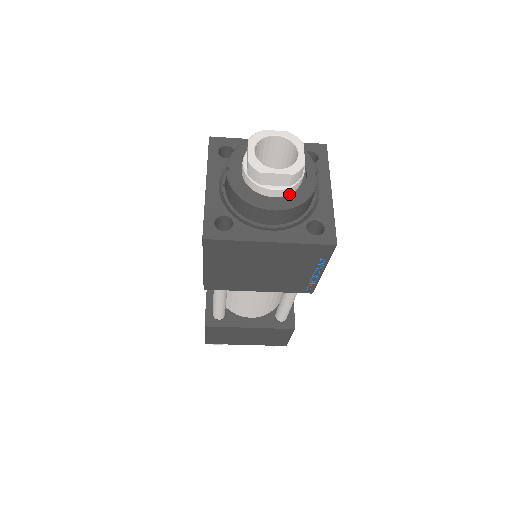
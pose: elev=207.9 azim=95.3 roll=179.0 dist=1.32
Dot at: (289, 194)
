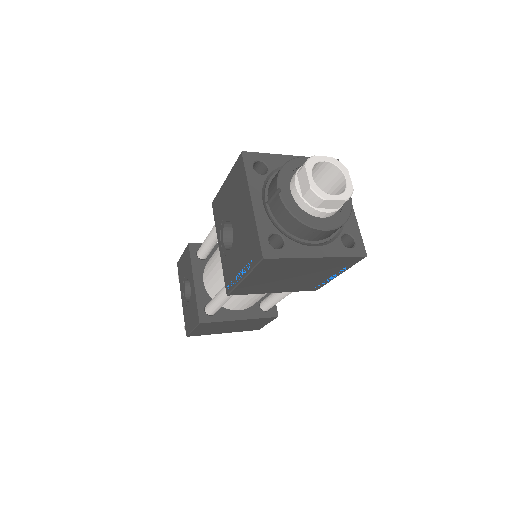
Dot at: (334, 214)
